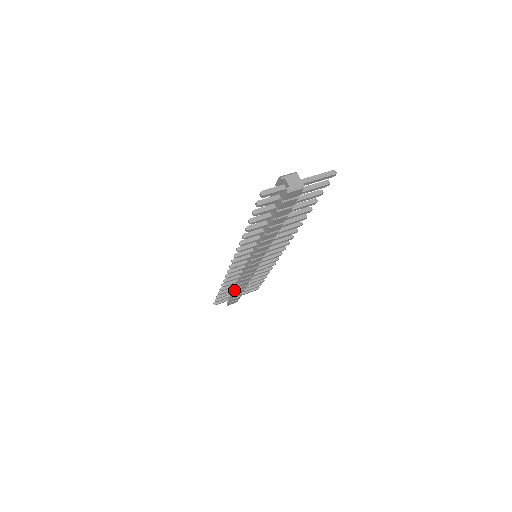
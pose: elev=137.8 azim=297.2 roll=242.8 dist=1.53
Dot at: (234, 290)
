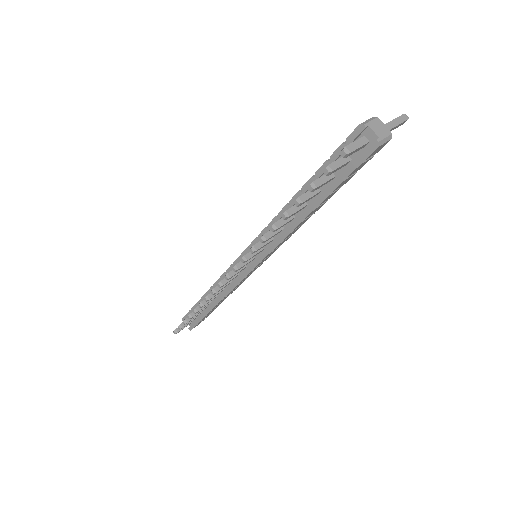
Dot at: (209, 308)
